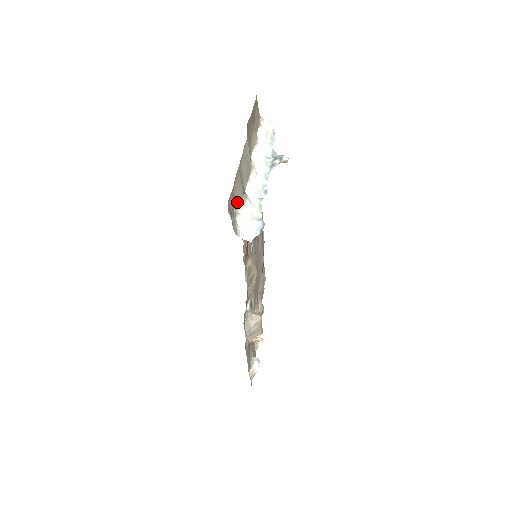
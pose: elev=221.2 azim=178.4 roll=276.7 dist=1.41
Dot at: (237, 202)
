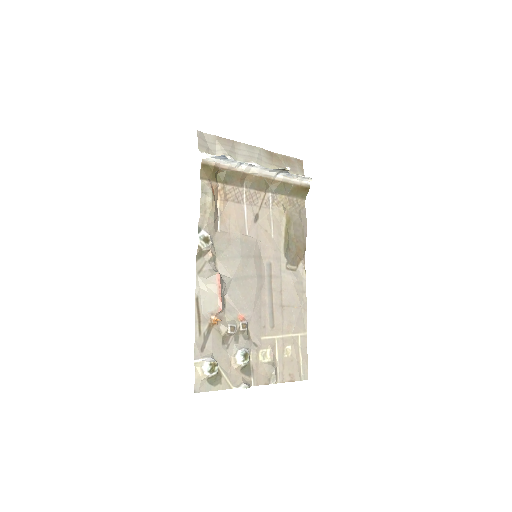
Dot at: (220, 152)
